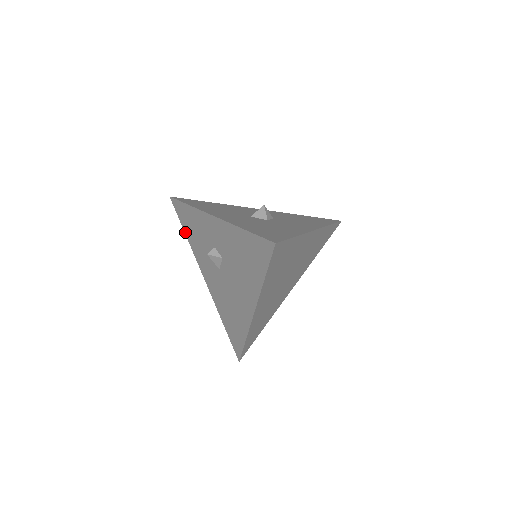
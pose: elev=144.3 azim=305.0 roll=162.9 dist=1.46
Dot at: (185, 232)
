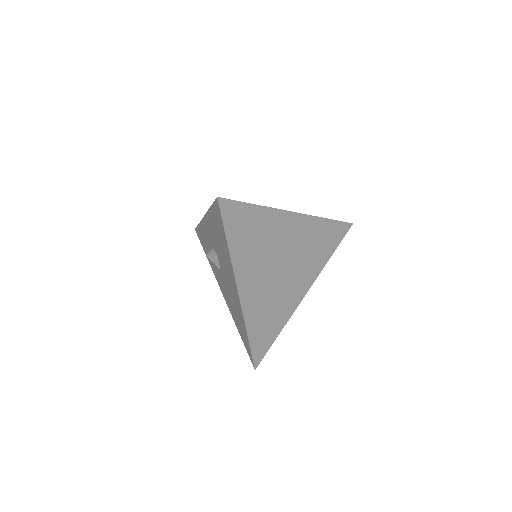
Dot at: occluded
